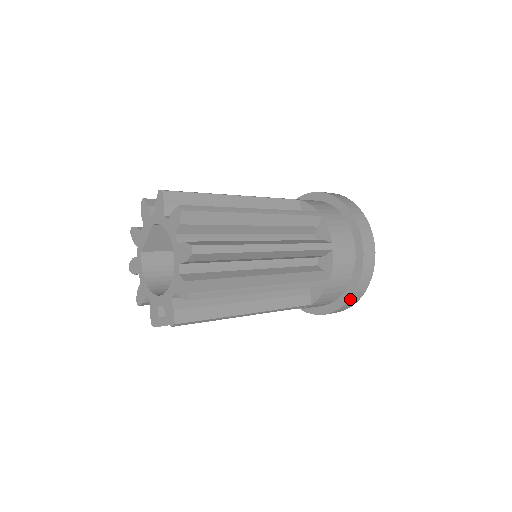
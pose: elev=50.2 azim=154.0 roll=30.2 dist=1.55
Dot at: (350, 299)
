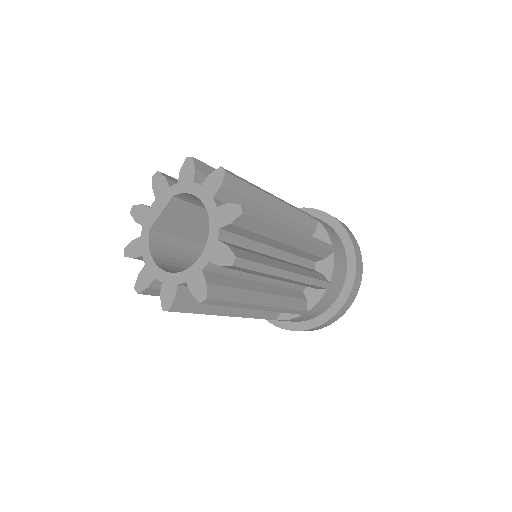
Dot at: (341, 309)
